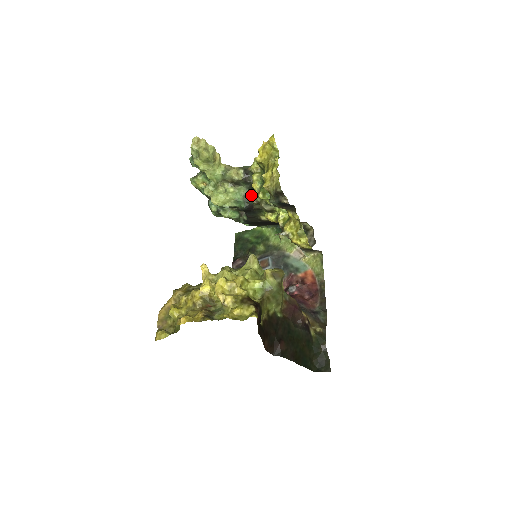
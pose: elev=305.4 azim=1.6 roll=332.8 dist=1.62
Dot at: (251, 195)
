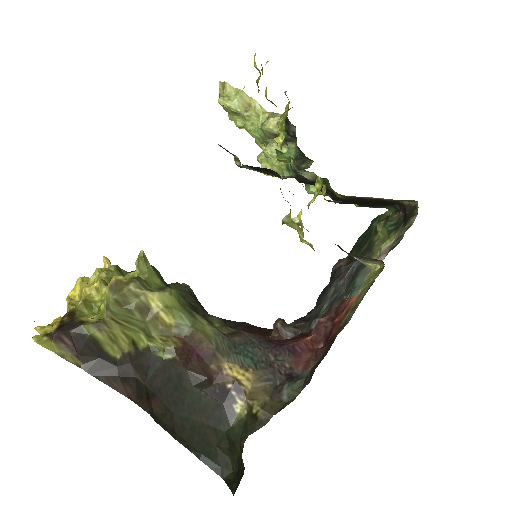
Dot at: (303, 156)
